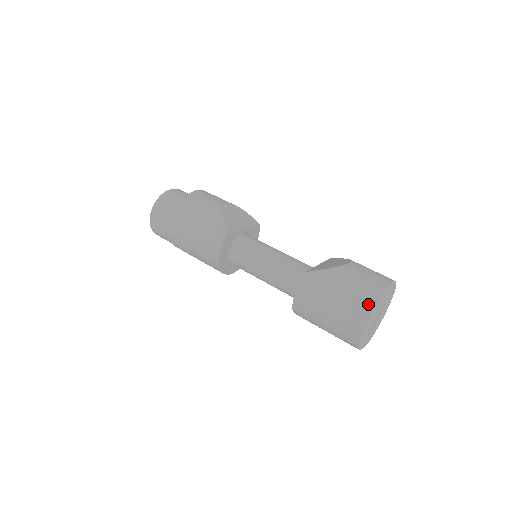
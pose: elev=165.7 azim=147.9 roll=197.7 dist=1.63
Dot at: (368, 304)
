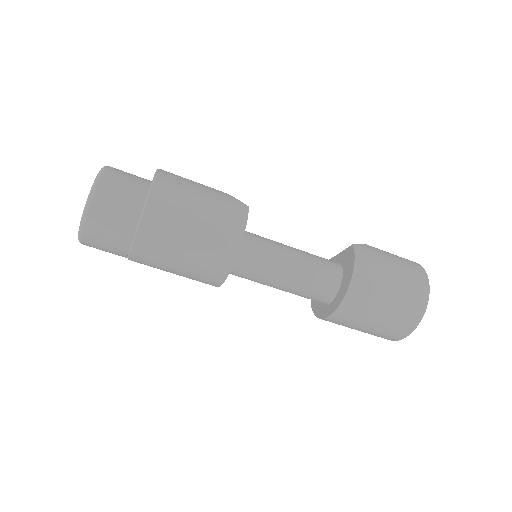
Dot at: (419, 268)
